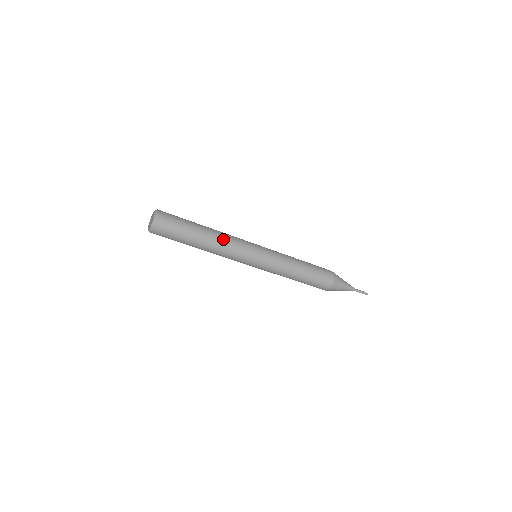
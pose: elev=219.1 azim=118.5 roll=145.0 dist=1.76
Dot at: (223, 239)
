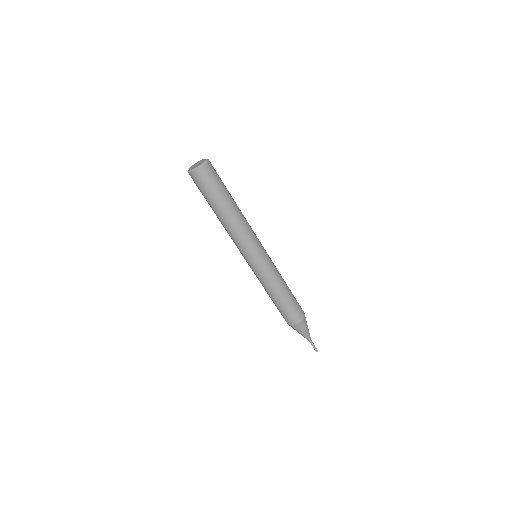
Dot at: (238, 226)
